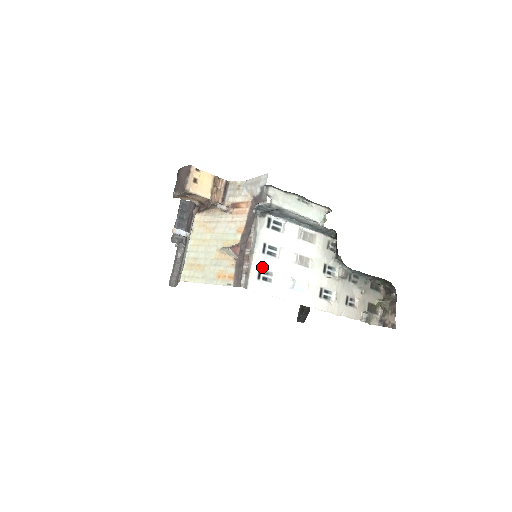
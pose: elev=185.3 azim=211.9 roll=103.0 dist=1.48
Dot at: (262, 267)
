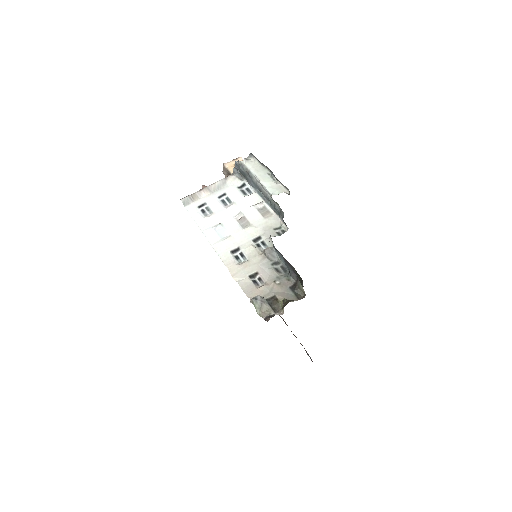
Dot at: (208, 203)
